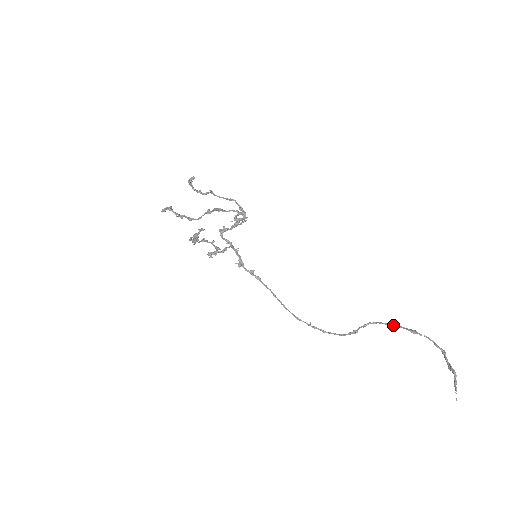
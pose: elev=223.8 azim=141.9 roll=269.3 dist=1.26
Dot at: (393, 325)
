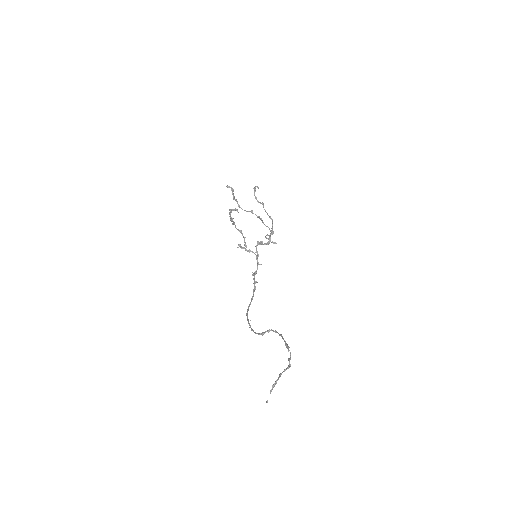
Dot at: (282, 336)
